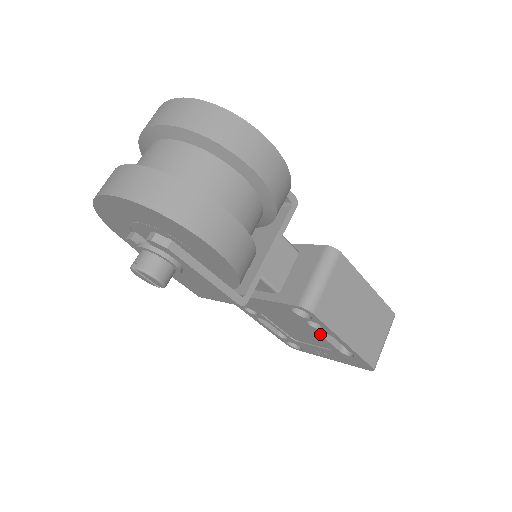
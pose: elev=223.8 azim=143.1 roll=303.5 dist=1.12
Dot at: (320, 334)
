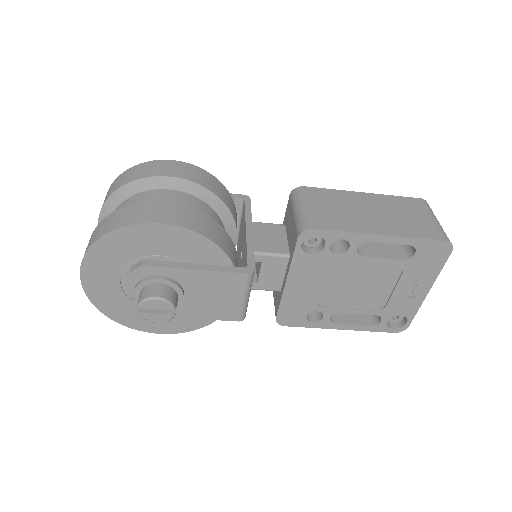
Dot at: (361, 256)
